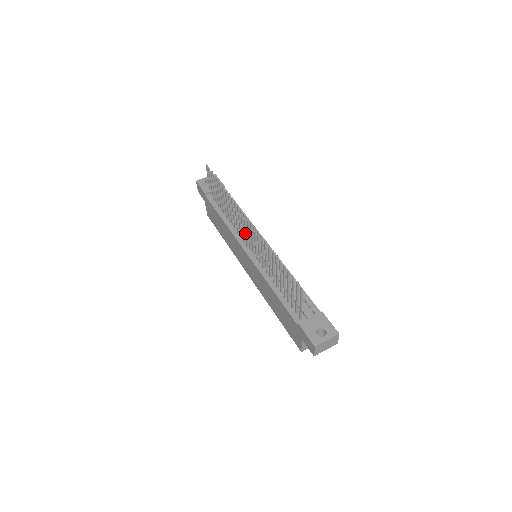
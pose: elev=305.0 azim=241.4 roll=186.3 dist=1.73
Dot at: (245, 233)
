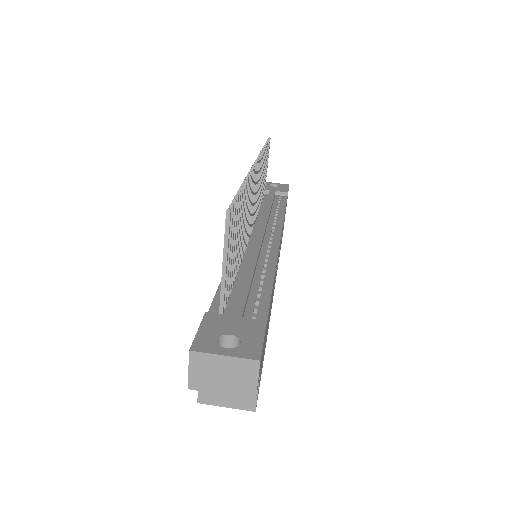
Dot at: occluded
